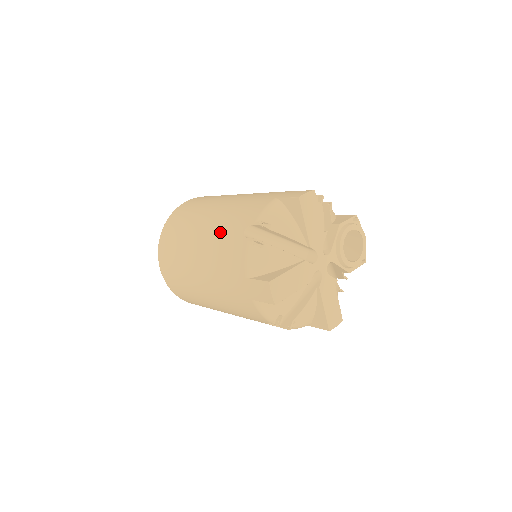
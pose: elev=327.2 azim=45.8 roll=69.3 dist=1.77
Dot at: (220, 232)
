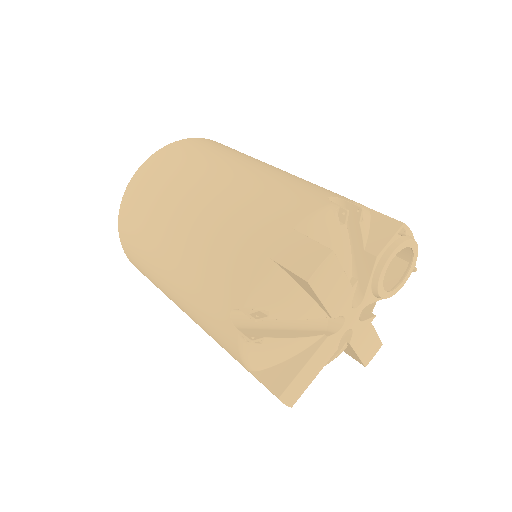
Dot at: (196, 289)
